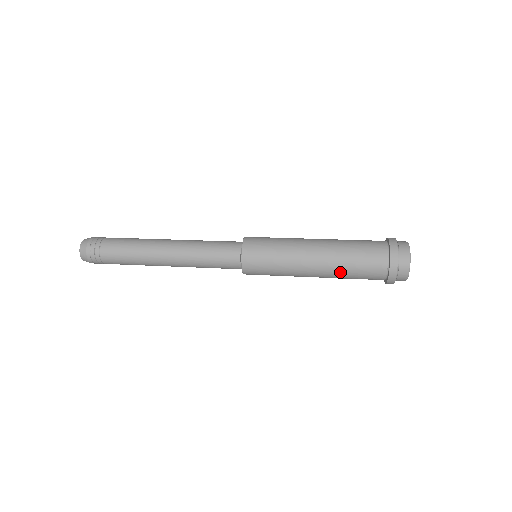
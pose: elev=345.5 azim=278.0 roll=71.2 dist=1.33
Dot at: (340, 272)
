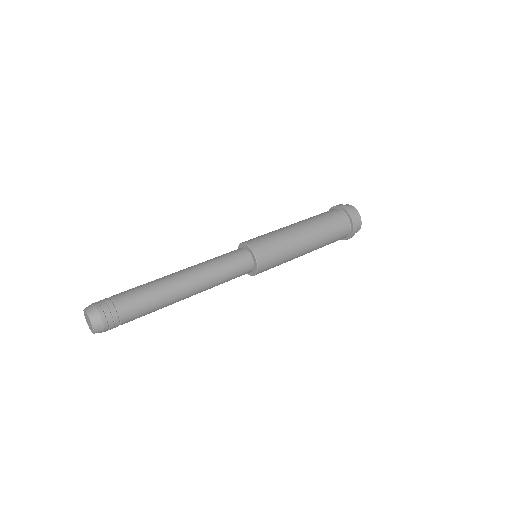
Dot at: (324, 237)
